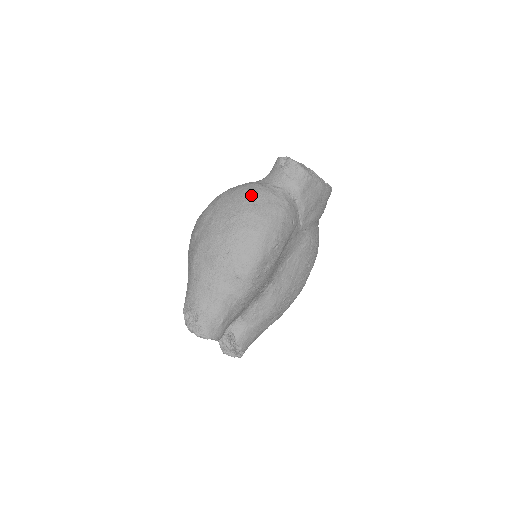
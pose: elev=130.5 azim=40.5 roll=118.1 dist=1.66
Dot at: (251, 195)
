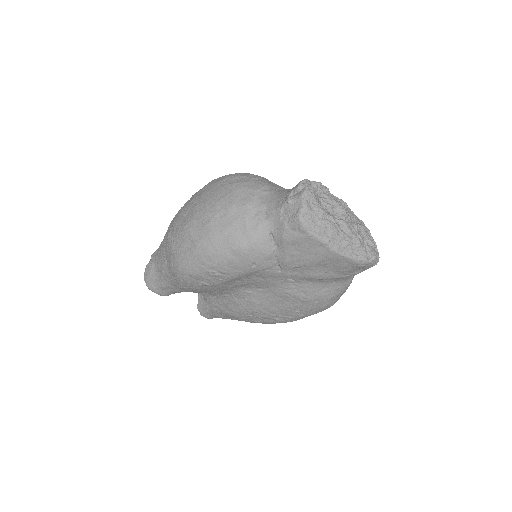
Dot at: (227, 204)
